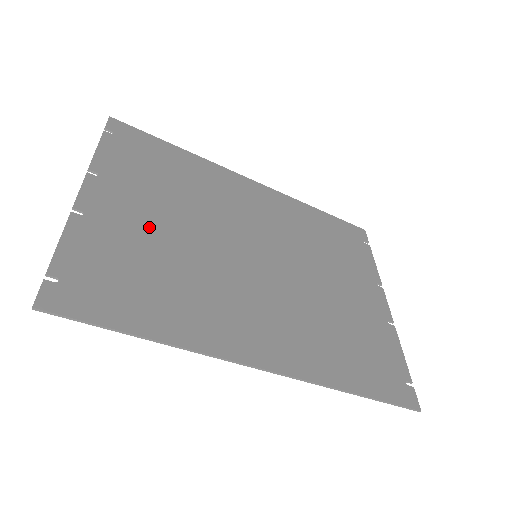
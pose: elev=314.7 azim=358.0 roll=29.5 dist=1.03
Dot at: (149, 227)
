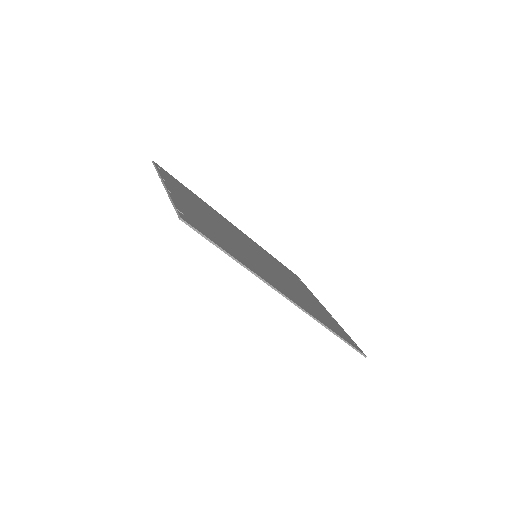
Dot at: (204, 216)
